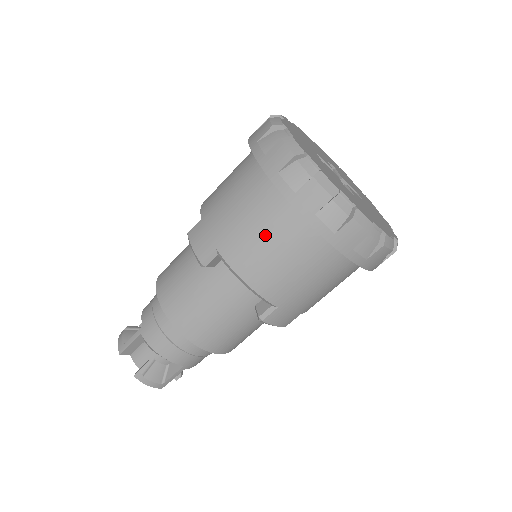
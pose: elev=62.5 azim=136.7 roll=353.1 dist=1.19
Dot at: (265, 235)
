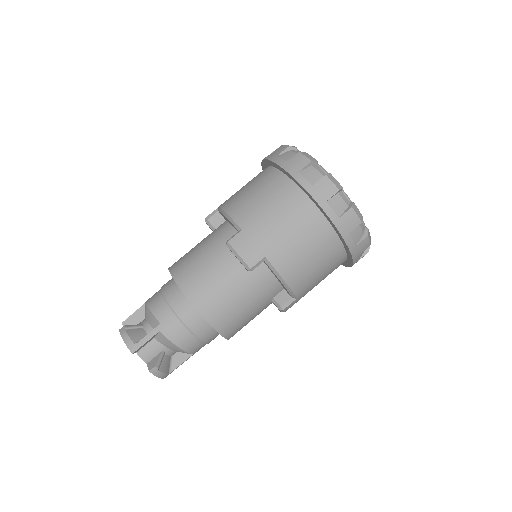
Dot at: (248, 185)
